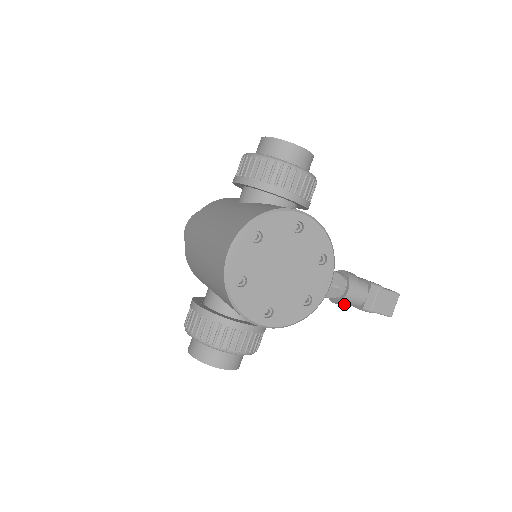
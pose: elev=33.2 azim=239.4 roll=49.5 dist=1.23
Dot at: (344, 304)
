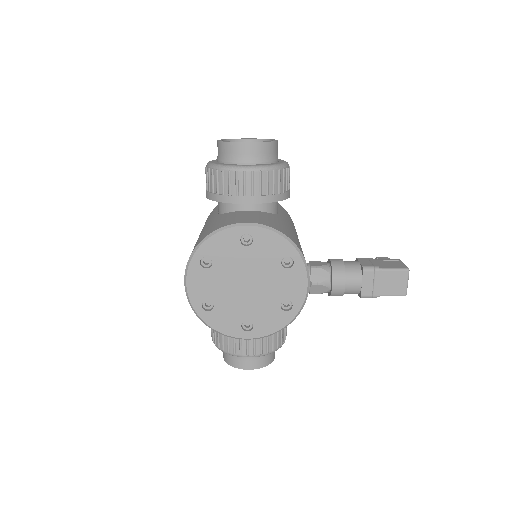
Dot at: occluded
